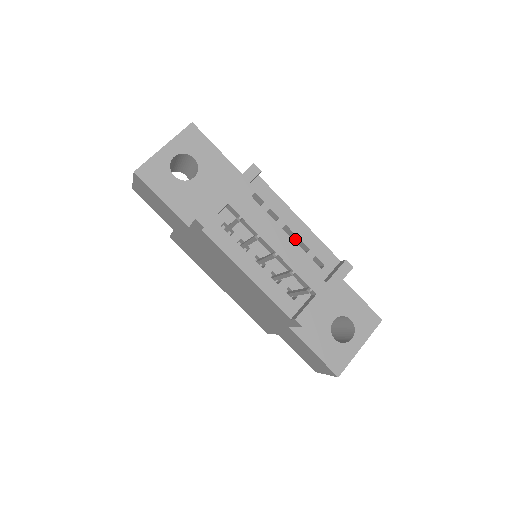
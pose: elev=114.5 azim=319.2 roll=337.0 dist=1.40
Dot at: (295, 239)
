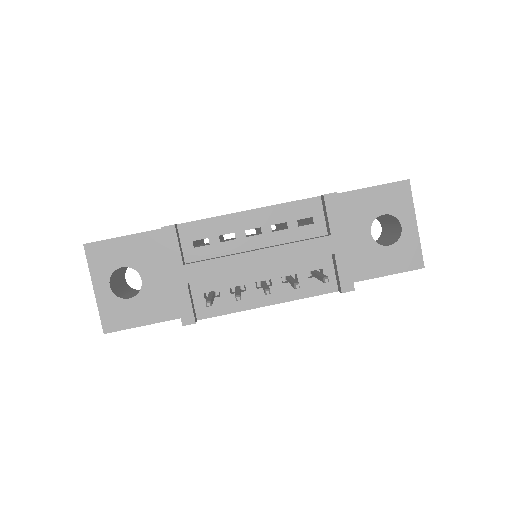
Dot at: (266, 231)
